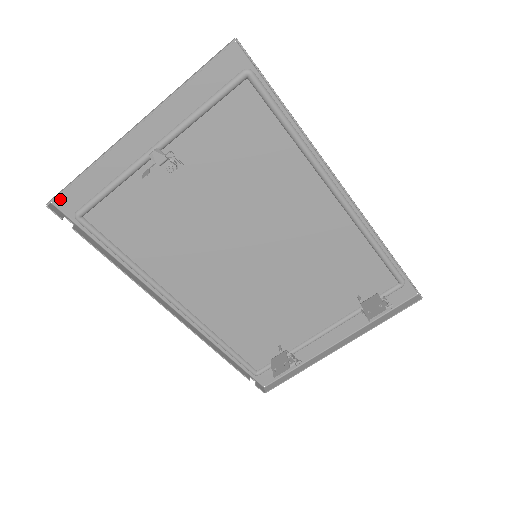
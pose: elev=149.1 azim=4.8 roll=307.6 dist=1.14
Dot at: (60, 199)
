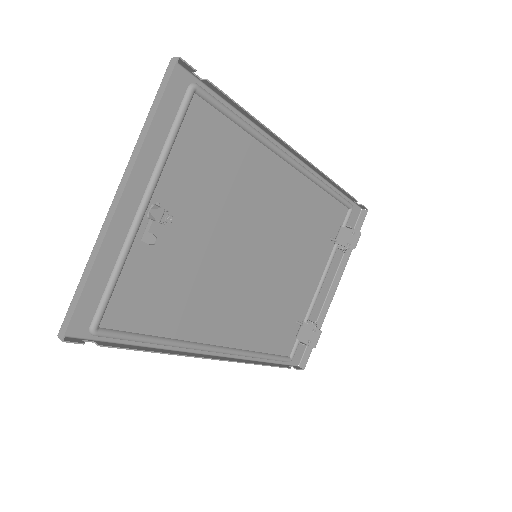
Dot at: occluded
